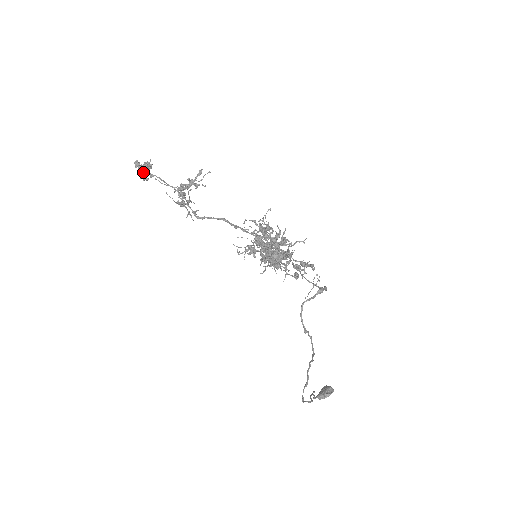
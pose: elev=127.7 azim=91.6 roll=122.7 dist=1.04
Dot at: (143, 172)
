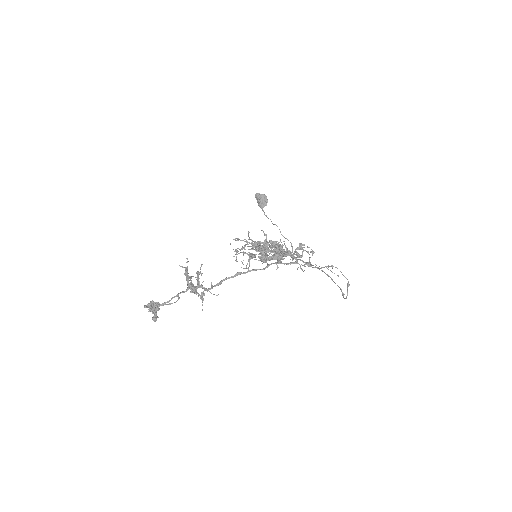
Dot at: (154, 311)
